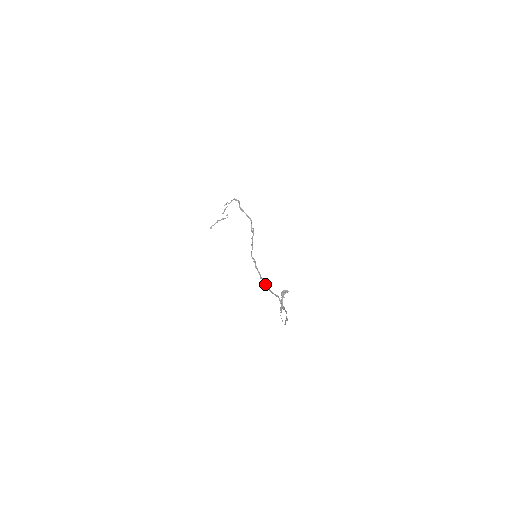
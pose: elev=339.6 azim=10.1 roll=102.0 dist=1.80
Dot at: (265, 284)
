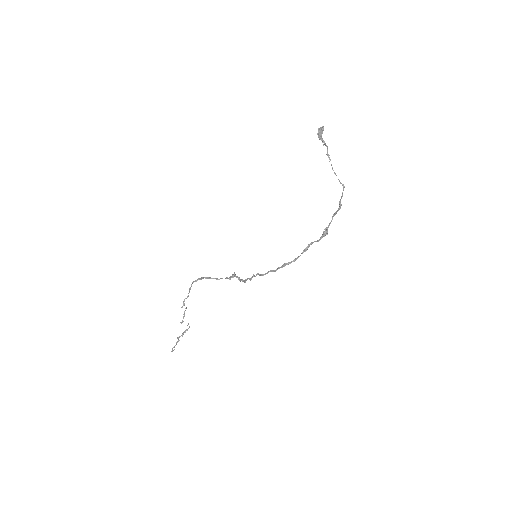
Dot at: (285, 263)
